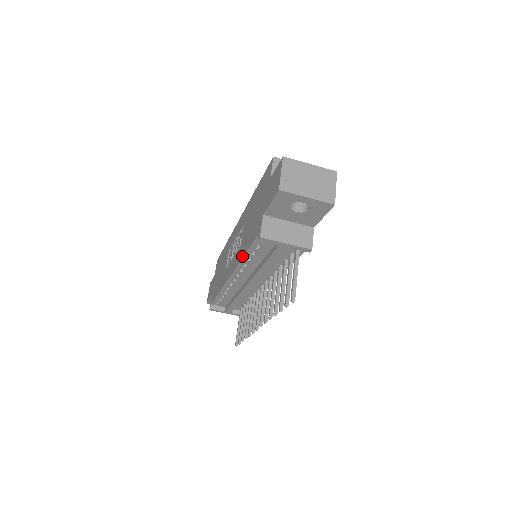
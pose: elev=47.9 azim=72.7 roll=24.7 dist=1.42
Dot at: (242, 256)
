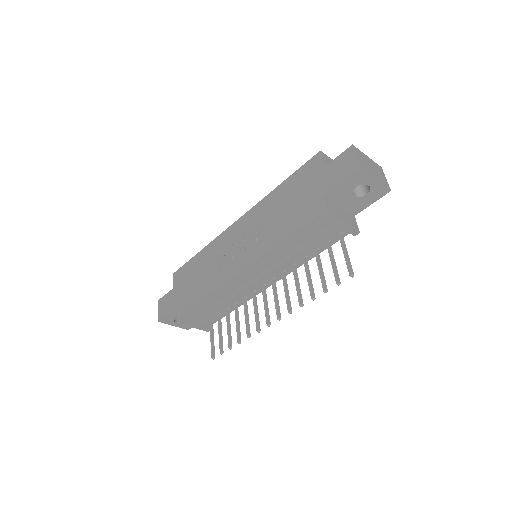
Dot at: (277, 243)
